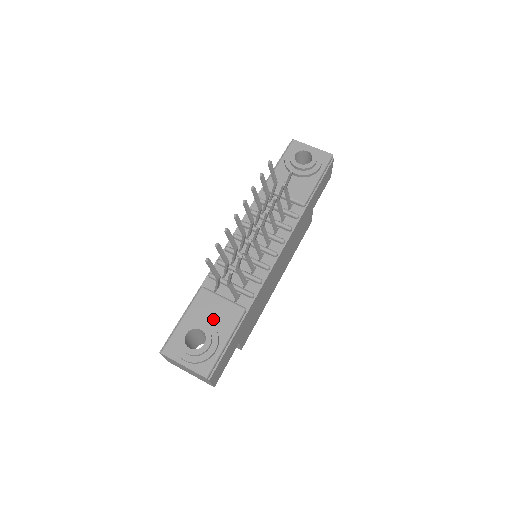
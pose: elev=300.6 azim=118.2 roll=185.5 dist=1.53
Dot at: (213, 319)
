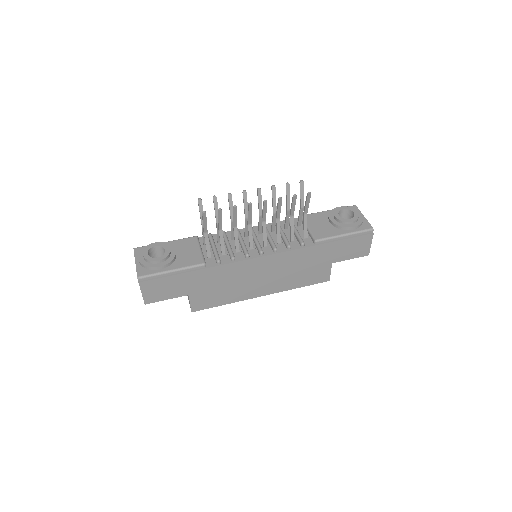
Dot at: (181, 254)
